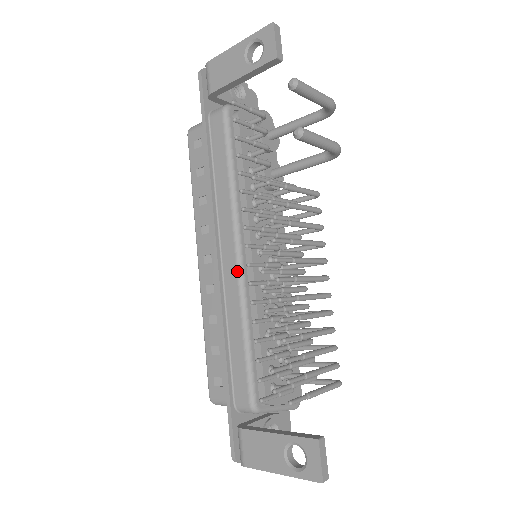
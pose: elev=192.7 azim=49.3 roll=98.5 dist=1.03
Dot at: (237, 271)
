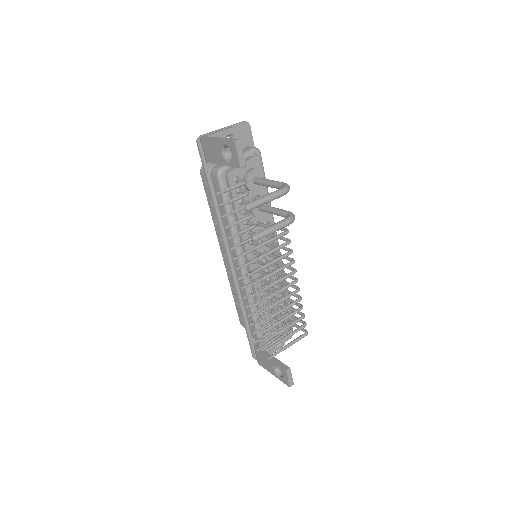
Dot at: (241, 275)
